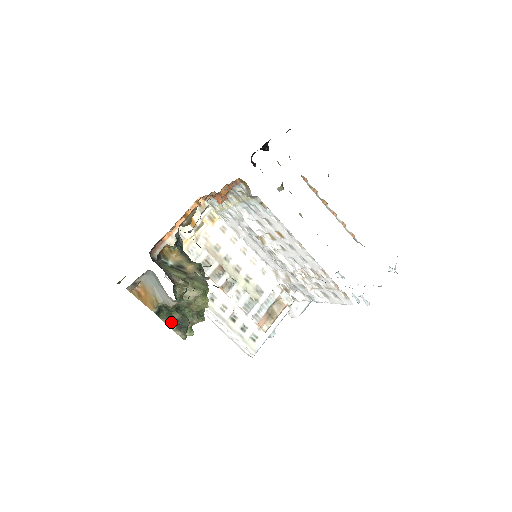
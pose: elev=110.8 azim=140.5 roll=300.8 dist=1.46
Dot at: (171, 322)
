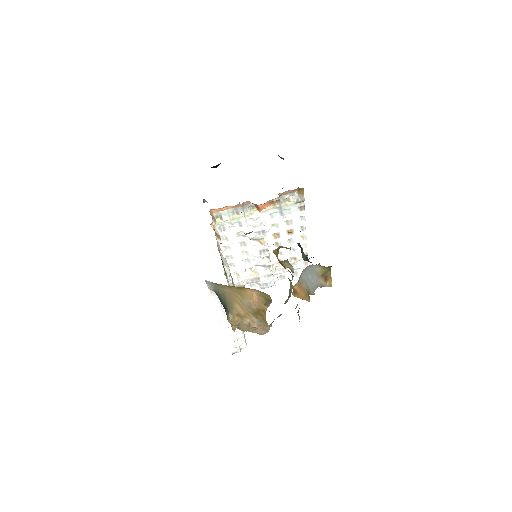
Dot at: occluded
